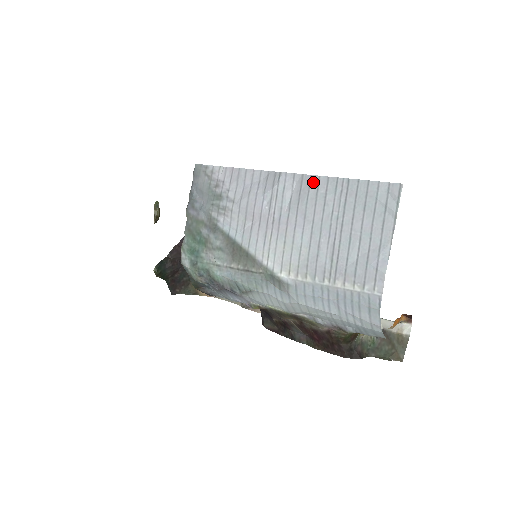
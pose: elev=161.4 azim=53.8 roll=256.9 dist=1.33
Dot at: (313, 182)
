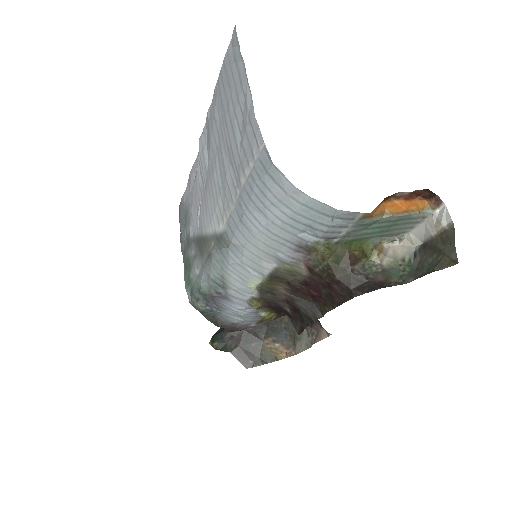
Dot at: (209, 118)
